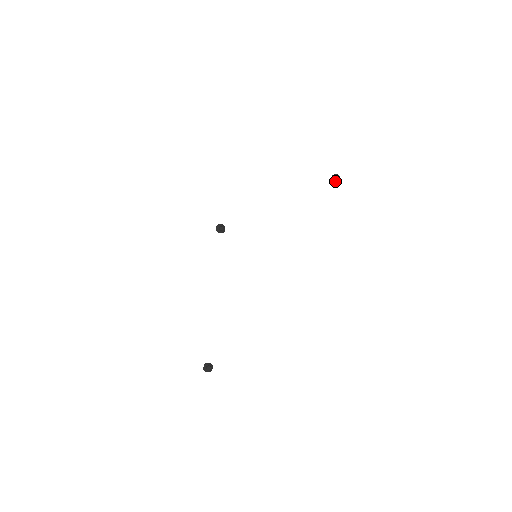
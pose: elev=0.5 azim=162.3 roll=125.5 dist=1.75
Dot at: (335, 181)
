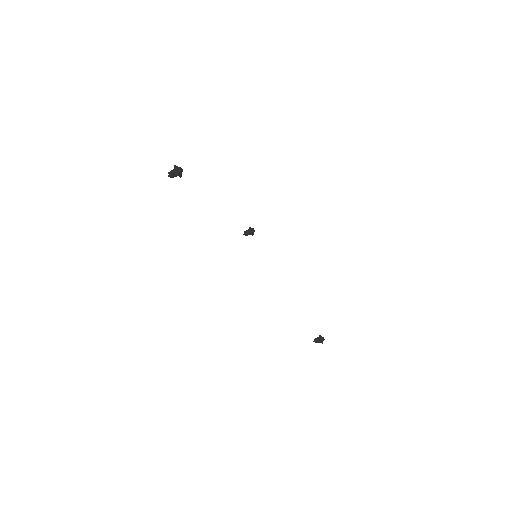
Dot at: (320, 338)
